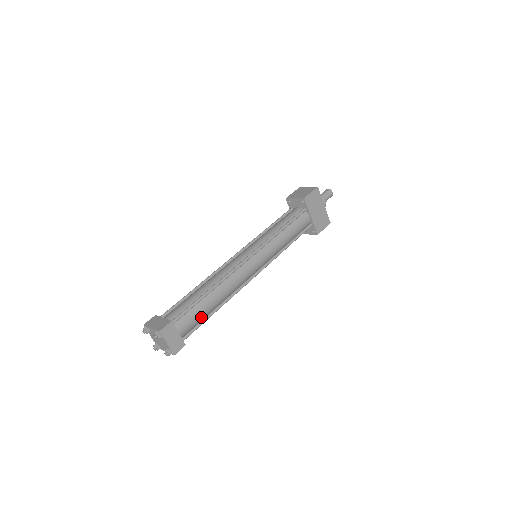
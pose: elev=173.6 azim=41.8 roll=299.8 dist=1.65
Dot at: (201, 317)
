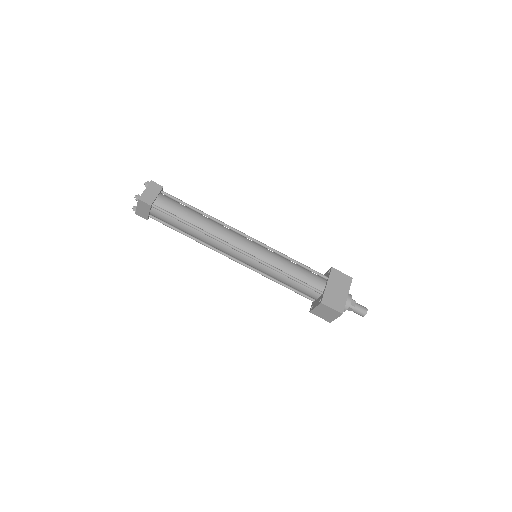
Dot at: (179, 213)
